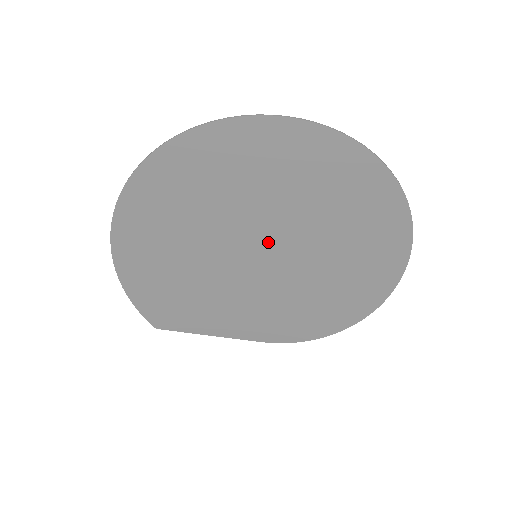
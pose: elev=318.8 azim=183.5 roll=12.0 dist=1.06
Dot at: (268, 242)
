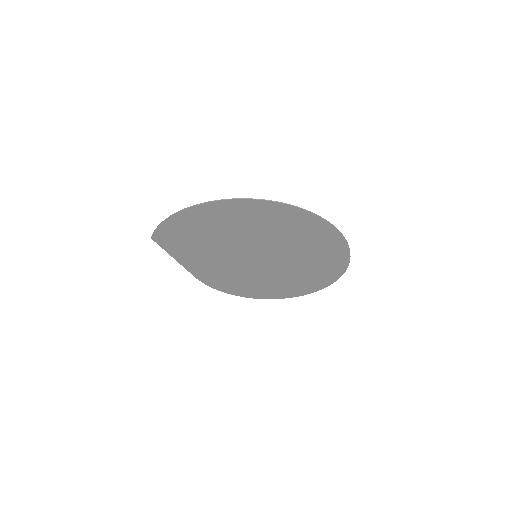
Dot at: (270, 257)
